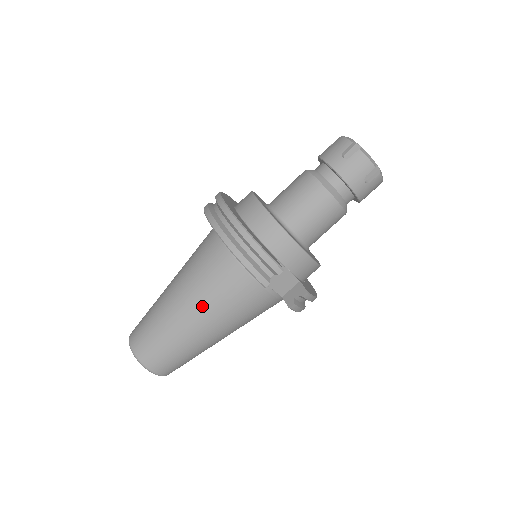
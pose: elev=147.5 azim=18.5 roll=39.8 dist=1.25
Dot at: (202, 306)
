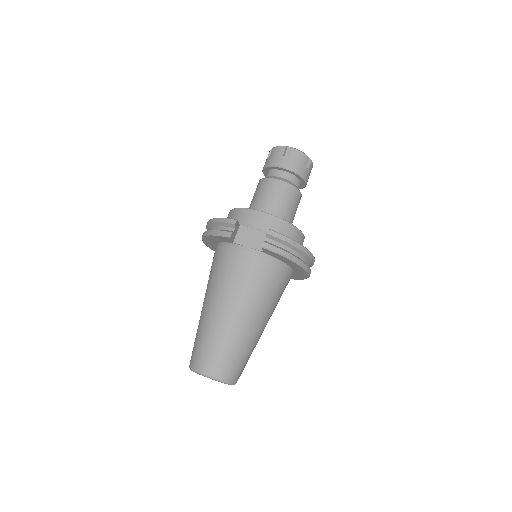
Dot at: (213, 292)
